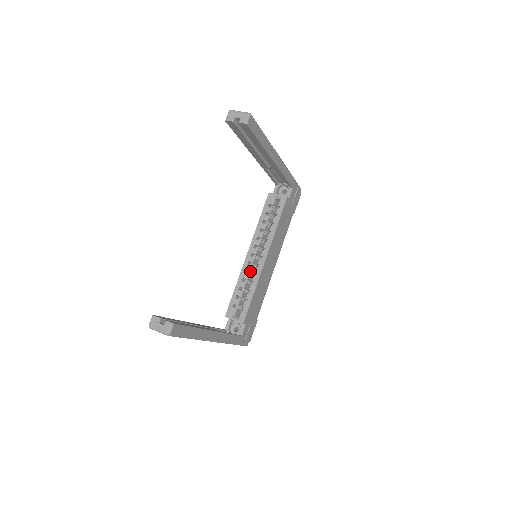
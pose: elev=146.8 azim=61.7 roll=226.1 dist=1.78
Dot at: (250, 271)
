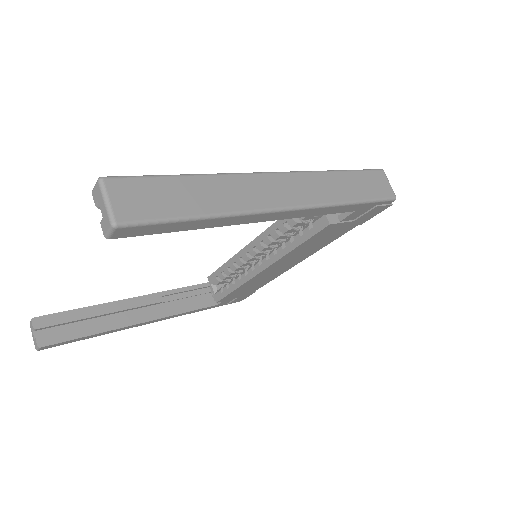
Dot at: (248, 261)
